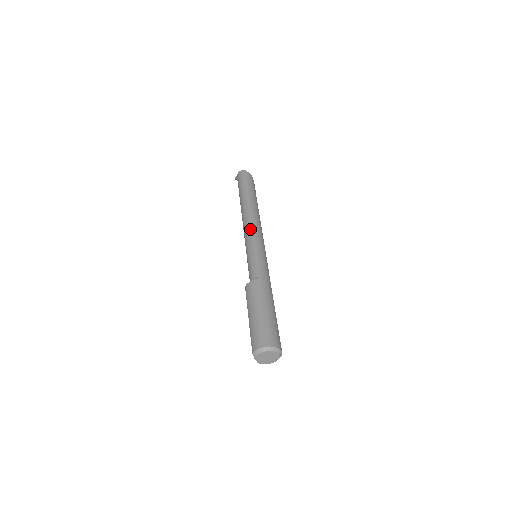
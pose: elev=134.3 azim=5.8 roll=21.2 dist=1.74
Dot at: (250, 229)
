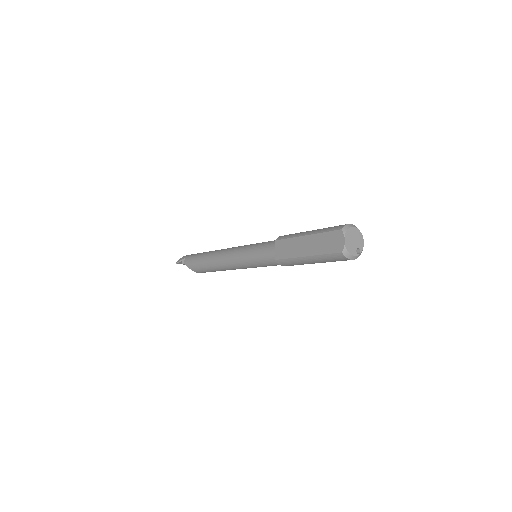
Dot at: occluded
